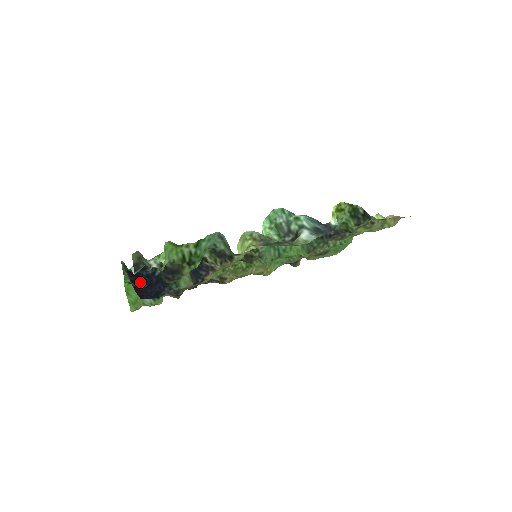
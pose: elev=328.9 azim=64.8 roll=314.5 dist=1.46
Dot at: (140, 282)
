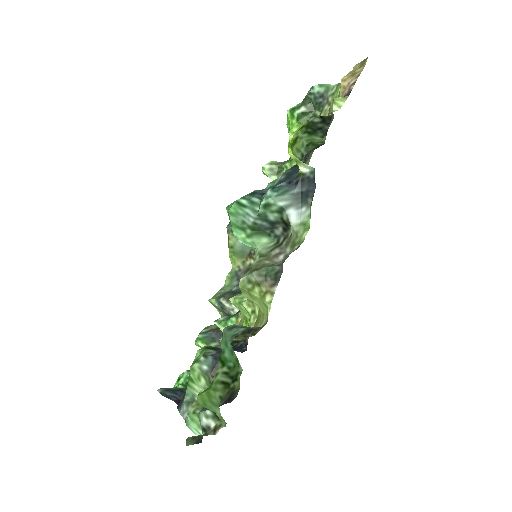
Dot at: occluded
